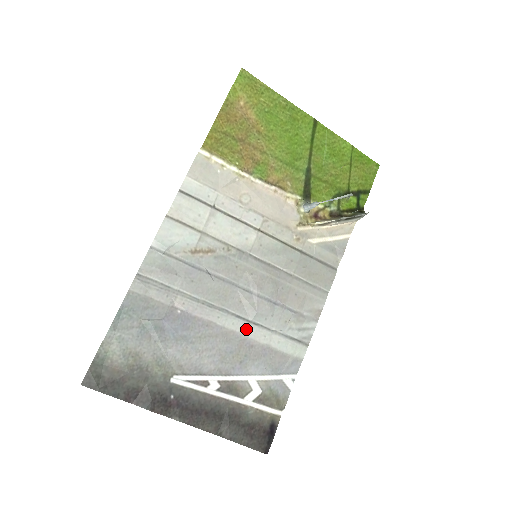
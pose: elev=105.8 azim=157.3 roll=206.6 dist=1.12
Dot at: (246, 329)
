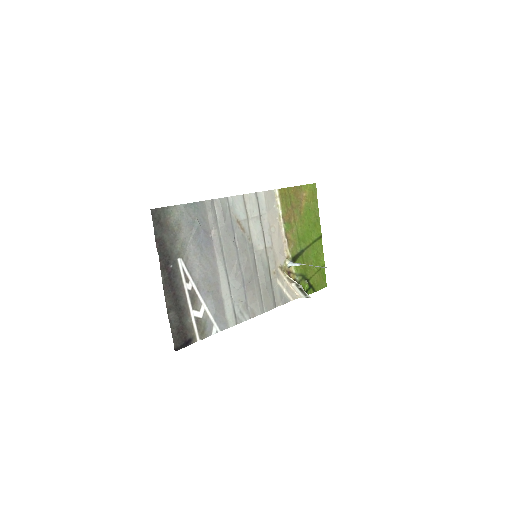
Dot at: (224, 280)
